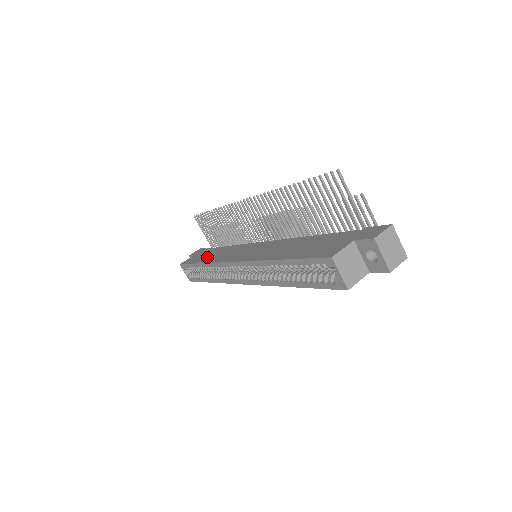
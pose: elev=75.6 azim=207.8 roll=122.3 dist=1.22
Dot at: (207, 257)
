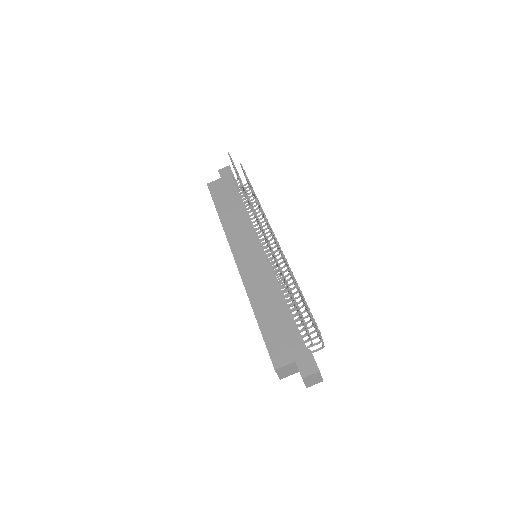
Dot at: (226, 209)
